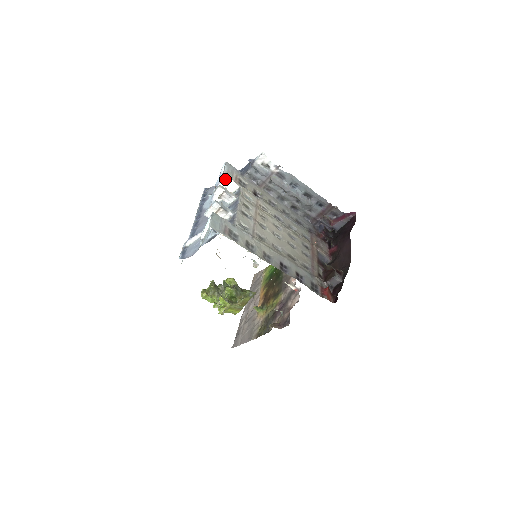
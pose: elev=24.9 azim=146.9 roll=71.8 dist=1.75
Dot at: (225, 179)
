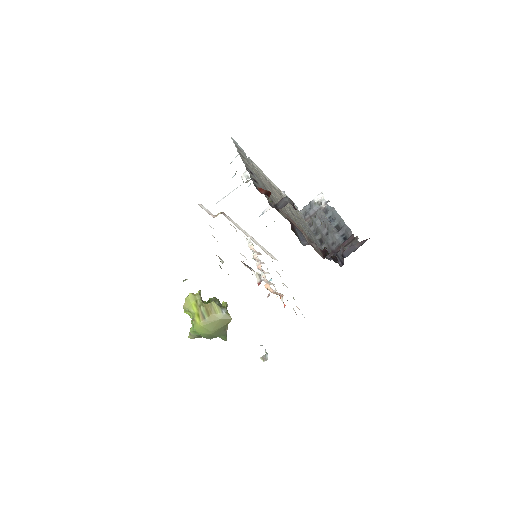
Dot at: occluded
